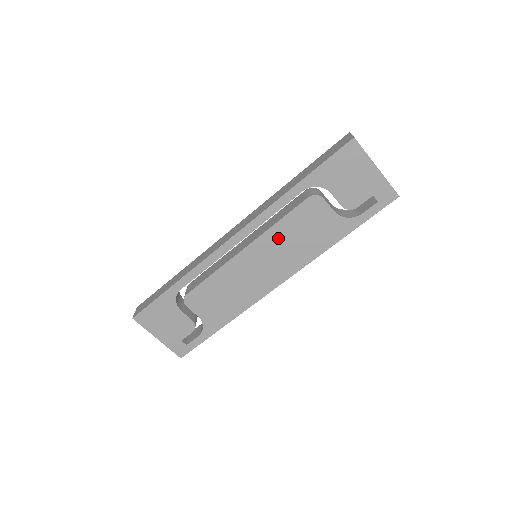
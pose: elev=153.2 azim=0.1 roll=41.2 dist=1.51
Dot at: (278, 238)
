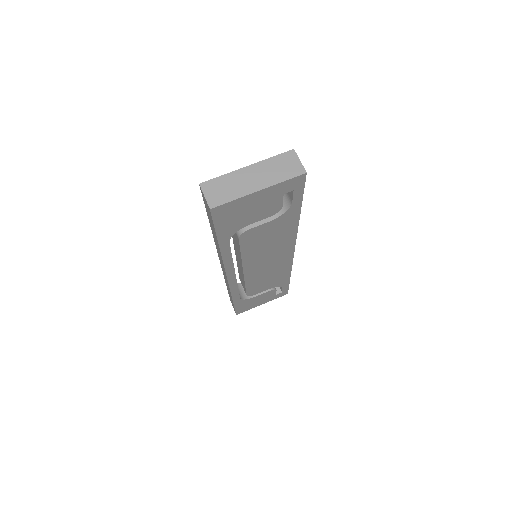
Dot at: (255, 255)
